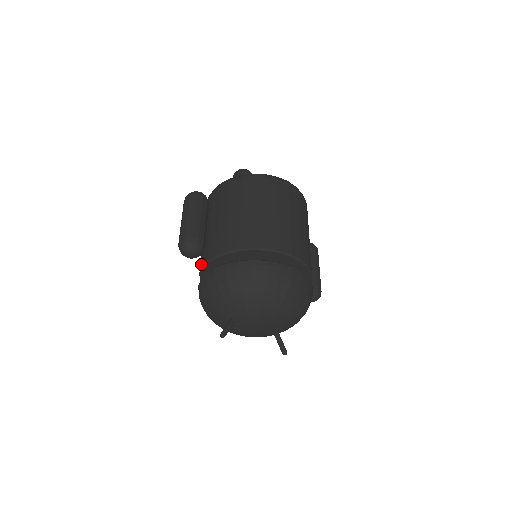
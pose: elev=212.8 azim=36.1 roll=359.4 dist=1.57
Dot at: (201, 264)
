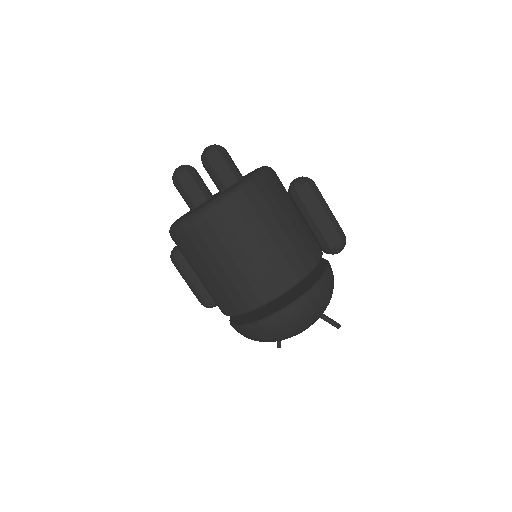
Dot at: occluded
